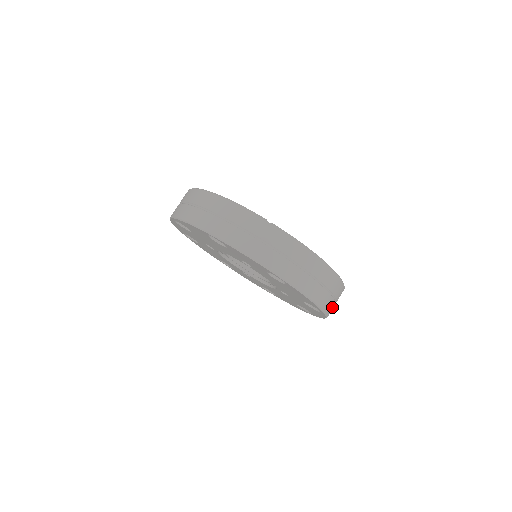
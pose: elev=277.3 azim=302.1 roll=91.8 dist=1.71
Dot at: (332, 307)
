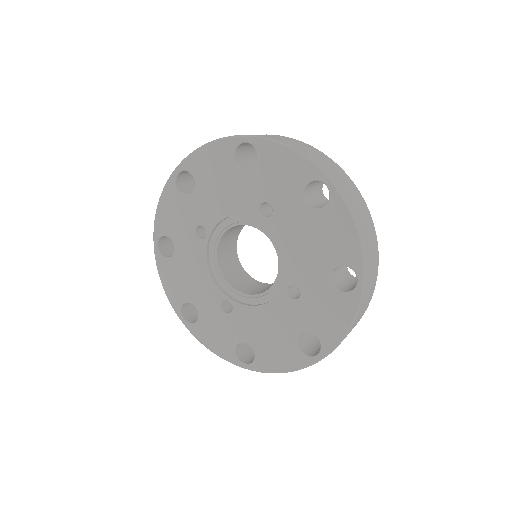
Dot at: (366, 294)
